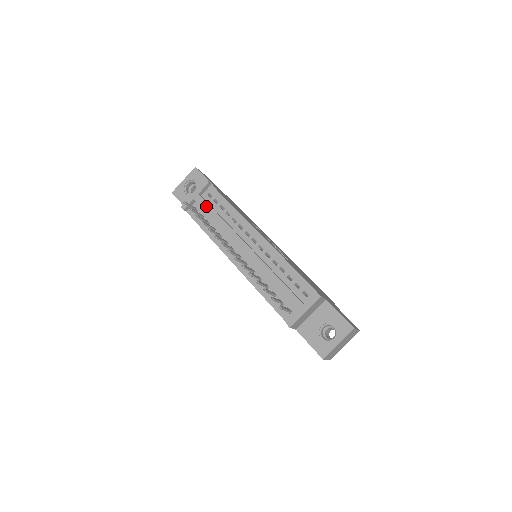
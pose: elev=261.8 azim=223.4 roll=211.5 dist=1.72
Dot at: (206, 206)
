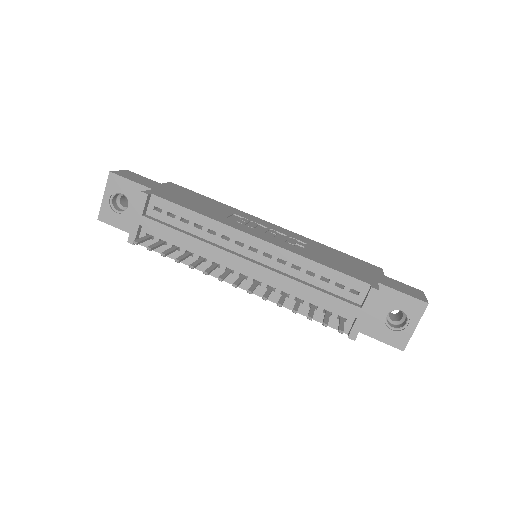
Dot at: (163, 229)
